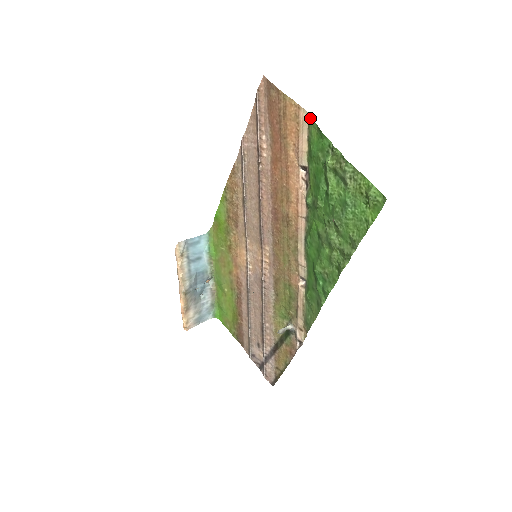
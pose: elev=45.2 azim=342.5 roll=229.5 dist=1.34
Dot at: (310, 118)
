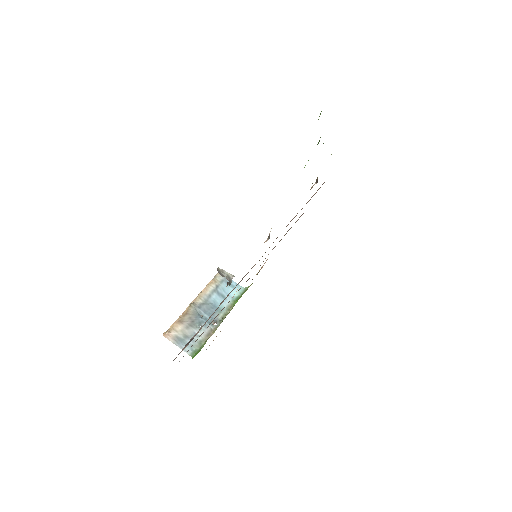
Dot at: occluded
